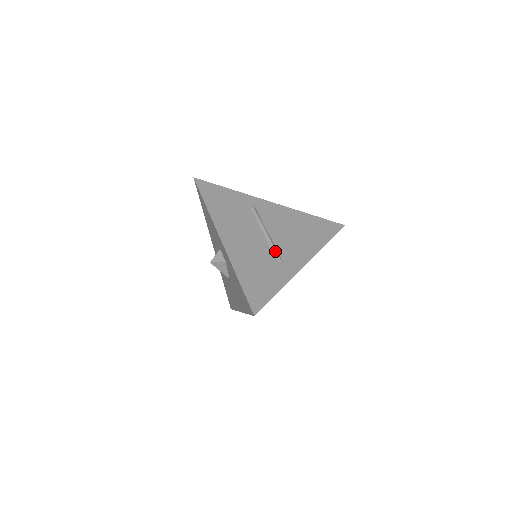
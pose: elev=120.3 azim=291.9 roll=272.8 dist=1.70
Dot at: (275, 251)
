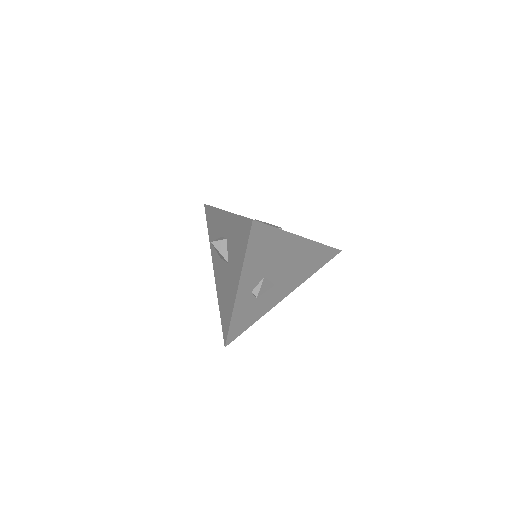
Dot at: (275, 226)
